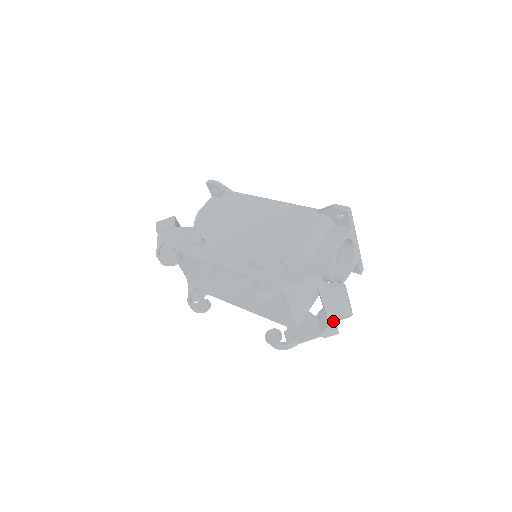
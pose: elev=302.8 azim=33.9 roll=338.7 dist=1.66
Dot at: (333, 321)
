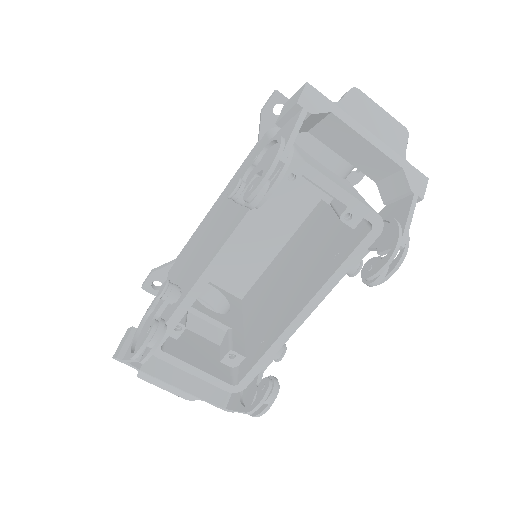
Dot at: (401, 160)
